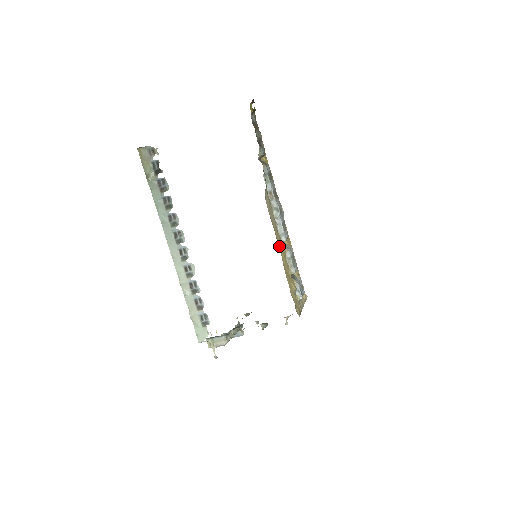
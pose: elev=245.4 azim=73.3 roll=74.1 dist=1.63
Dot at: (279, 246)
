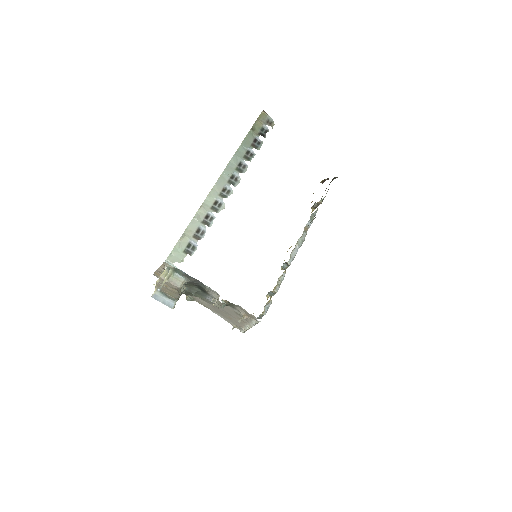
Dot at: occluded
